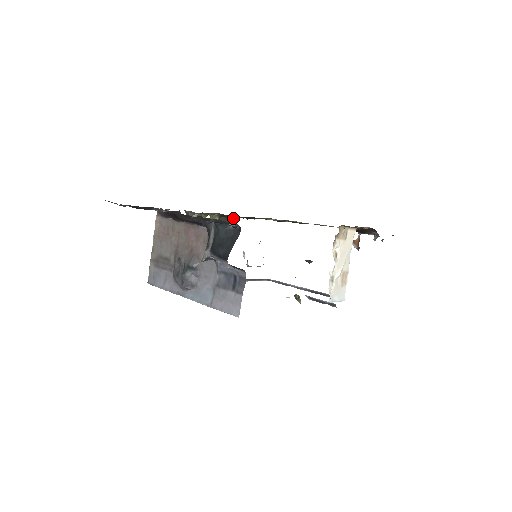
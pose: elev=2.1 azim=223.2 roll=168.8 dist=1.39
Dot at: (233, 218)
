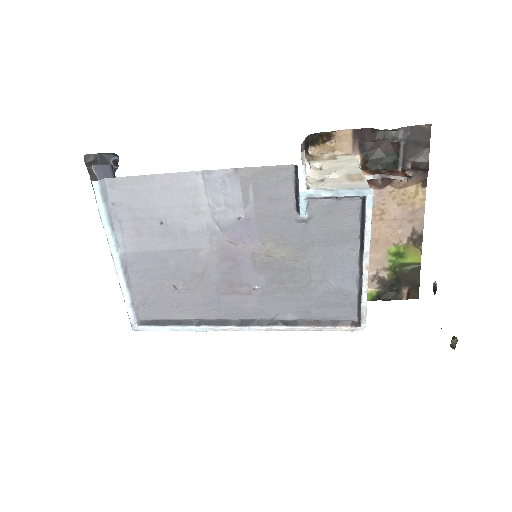
Dot at: occluded
